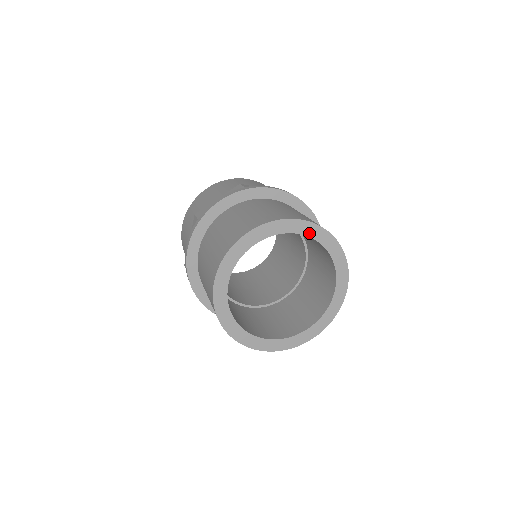
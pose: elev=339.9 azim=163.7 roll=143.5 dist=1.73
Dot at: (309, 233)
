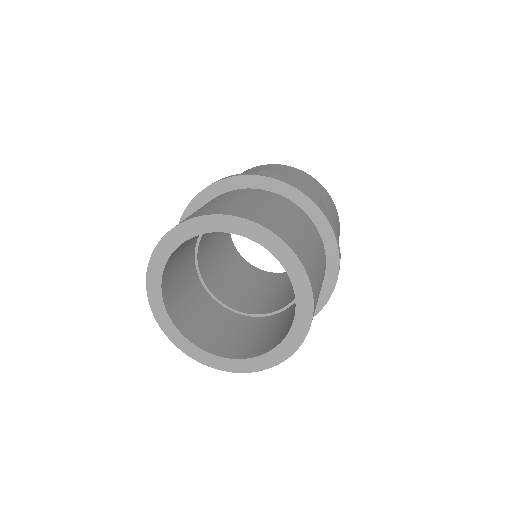
Dot at: (299, 293)
